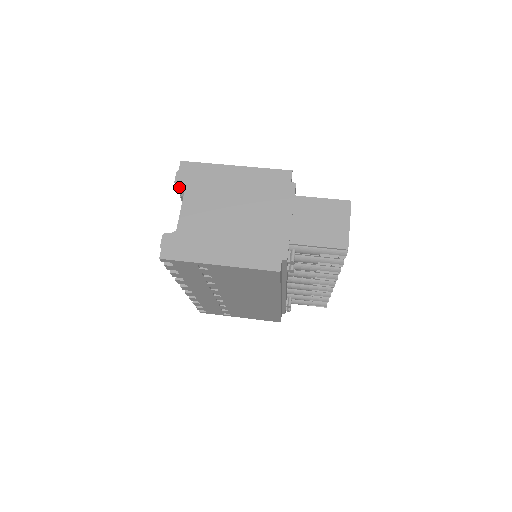
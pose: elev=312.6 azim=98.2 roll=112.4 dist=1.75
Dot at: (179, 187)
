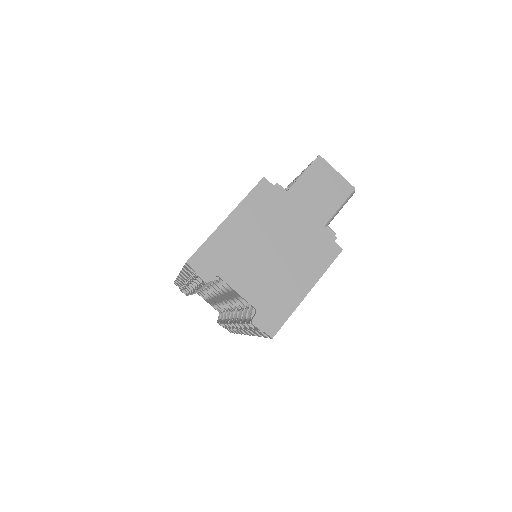
Dot at: occluded
